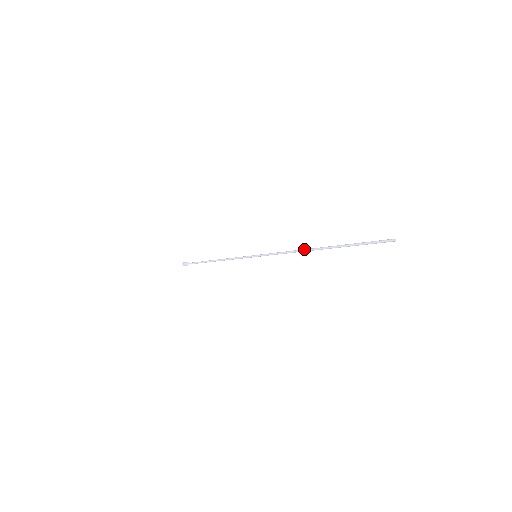
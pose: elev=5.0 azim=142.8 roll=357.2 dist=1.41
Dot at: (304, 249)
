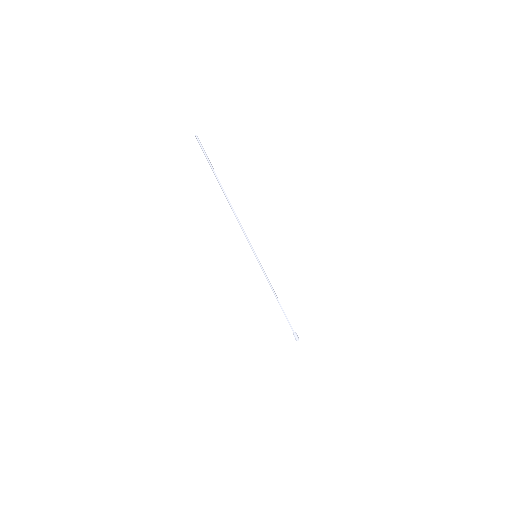
Dot at: (231, 208)
